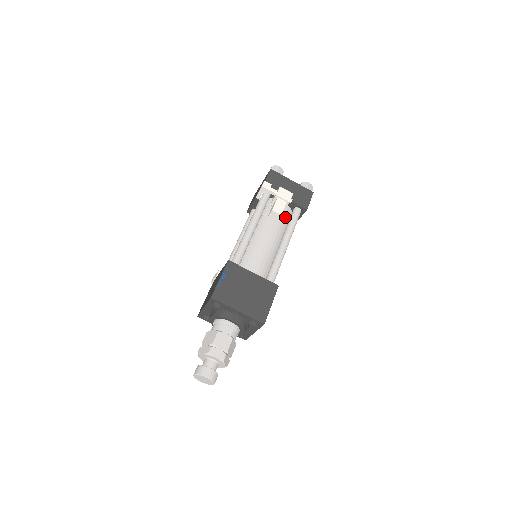
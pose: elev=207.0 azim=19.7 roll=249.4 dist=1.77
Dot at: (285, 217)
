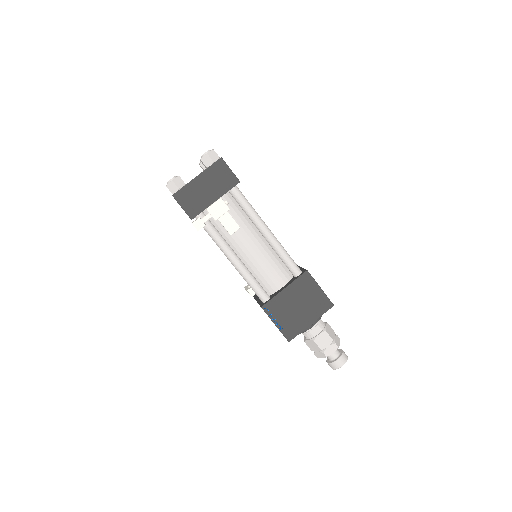
Dot at: (234, 208)
